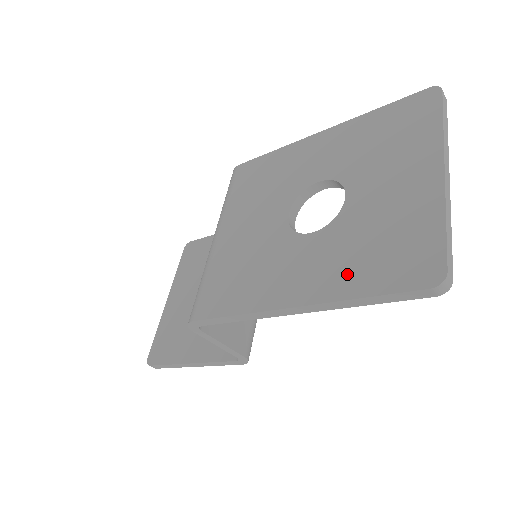
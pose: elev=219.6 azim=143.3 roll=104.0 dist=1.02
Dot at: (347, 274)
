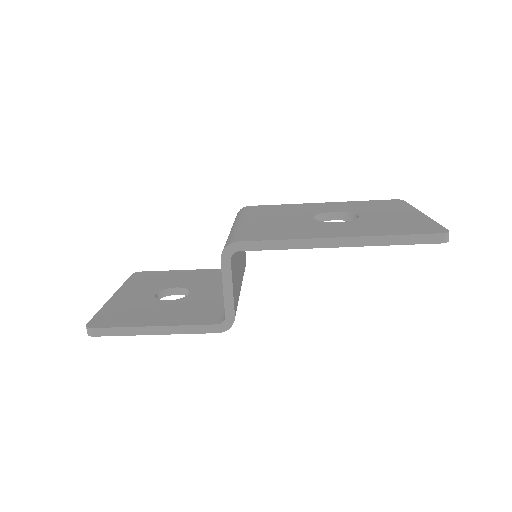
Dot at: (379, 230)
